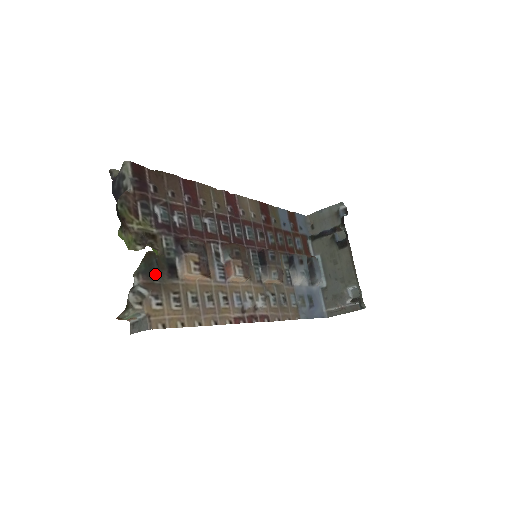
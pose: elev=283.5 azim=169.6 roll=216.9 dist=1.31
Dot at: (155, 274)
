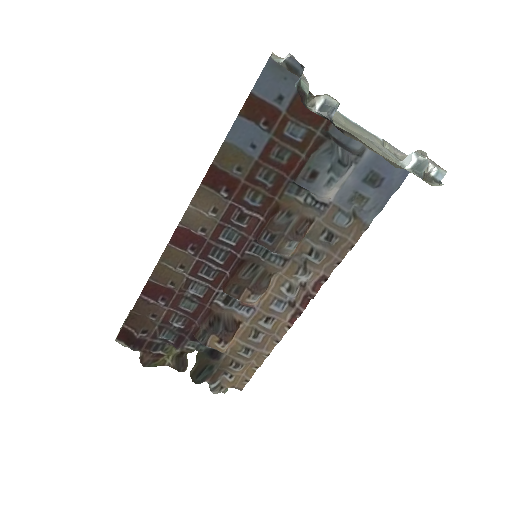
Dot at: (208, 373)
